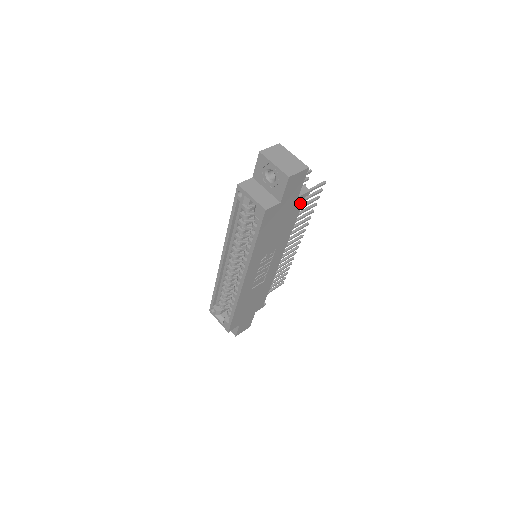
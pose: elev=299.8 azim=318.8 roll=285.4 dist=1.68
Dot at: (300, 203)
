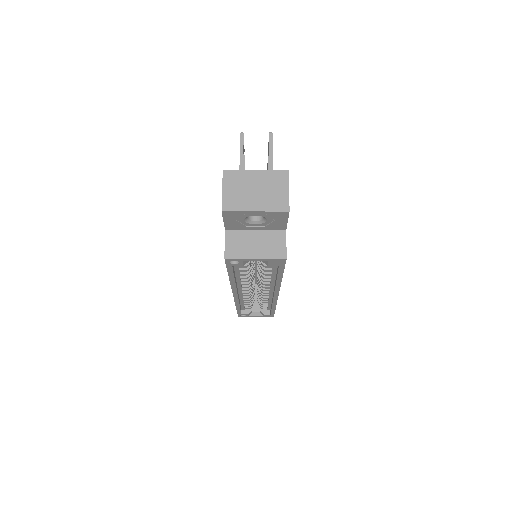
Dot at: occluded
